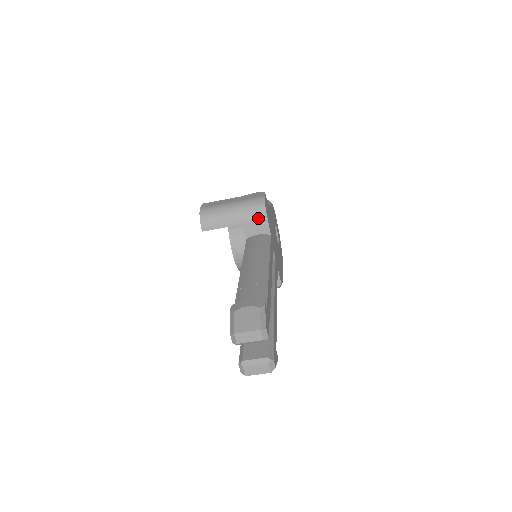
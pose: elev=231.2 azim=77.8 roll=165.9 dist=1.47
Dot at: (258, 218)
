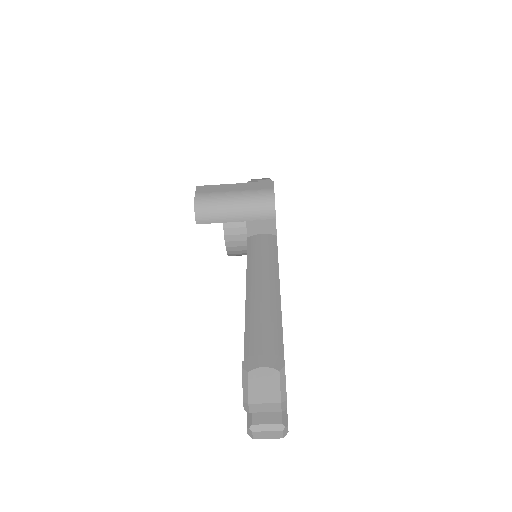
Dot at: (265, 216)
